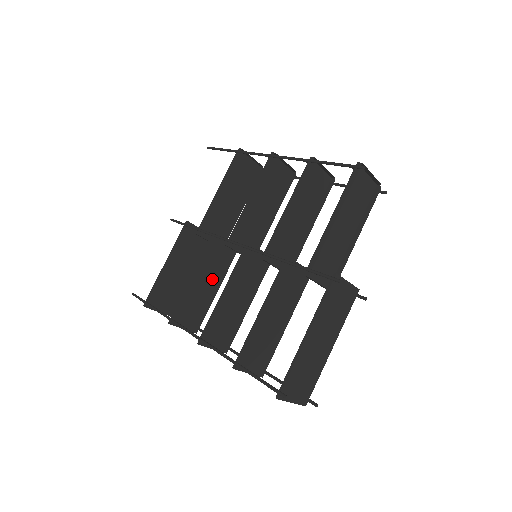
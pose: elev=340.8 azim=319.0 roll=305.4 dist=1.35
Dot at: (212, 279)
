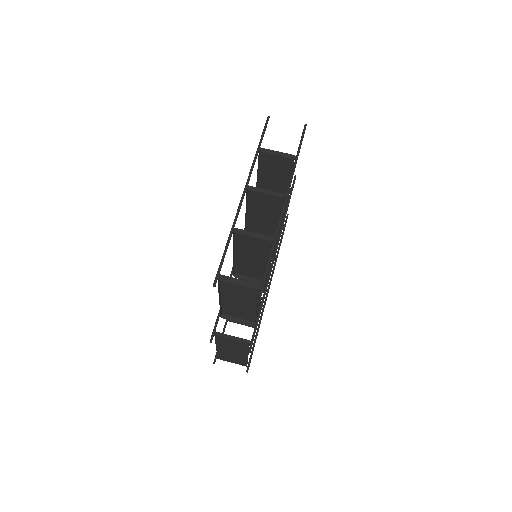
Dot at: occluded
